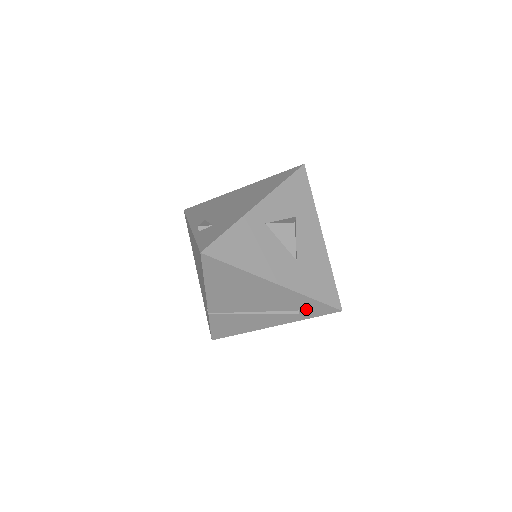
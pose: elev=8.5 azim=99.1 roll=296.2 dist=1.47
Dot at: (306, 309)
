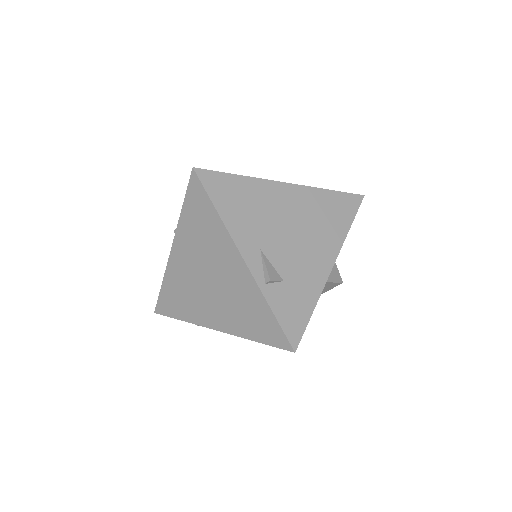
Dot at: occluded
